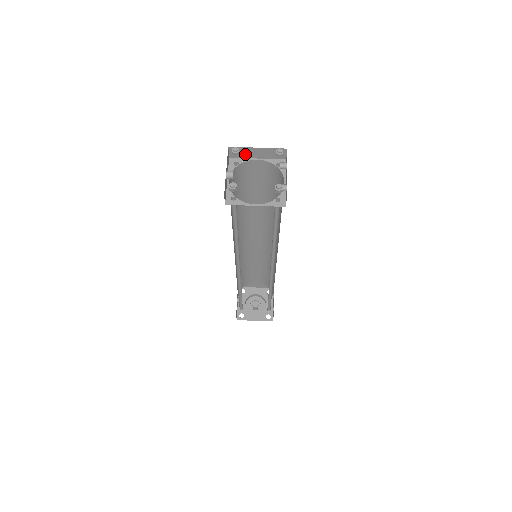
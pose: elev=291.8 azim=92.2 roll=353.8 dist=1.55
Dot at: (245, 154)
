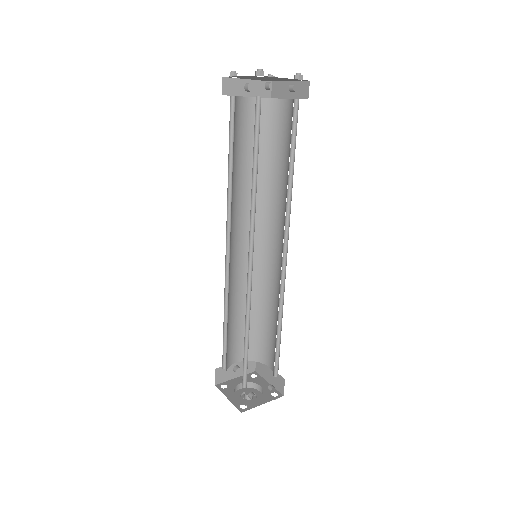
Dot at: (281, 93)
